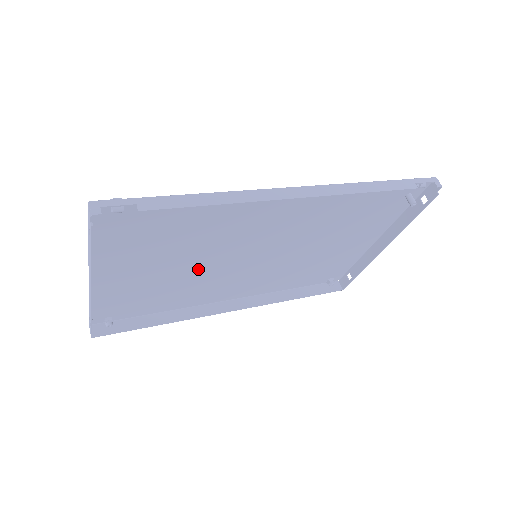
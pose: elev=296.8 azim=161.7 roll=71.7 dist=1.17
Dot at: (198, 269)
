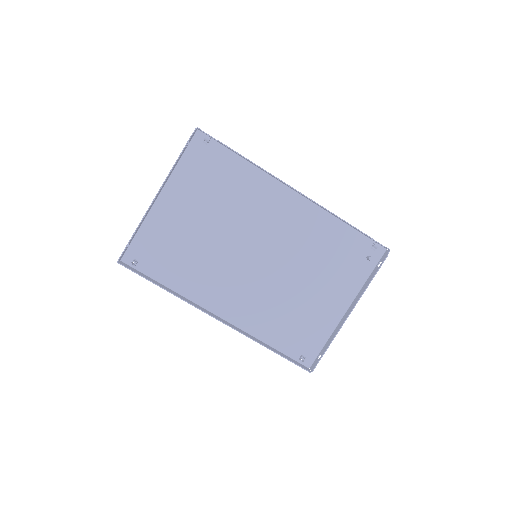
Dot at: (216, 242)
